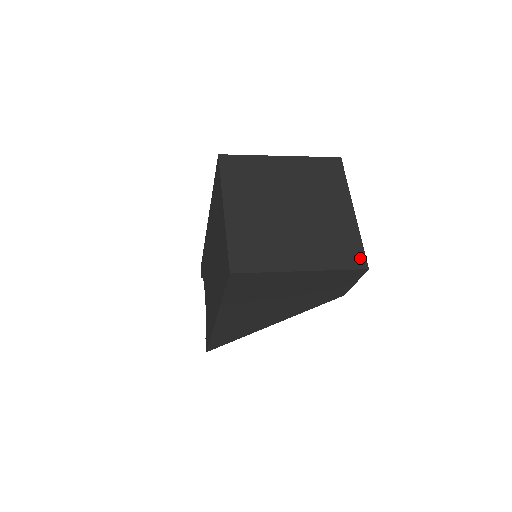
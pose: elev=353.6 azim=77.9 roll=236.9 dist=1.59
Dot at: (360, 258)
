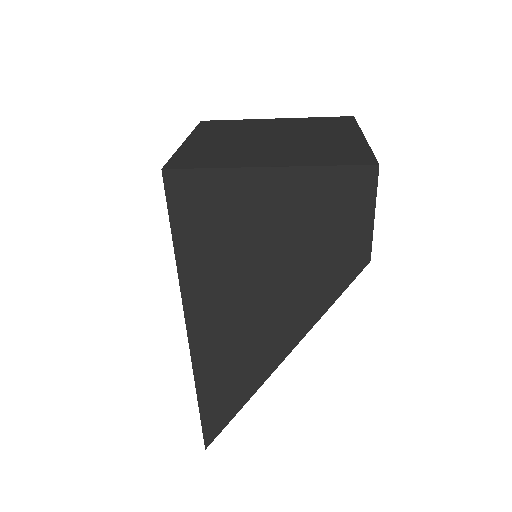
Dot at: (366, 159)
